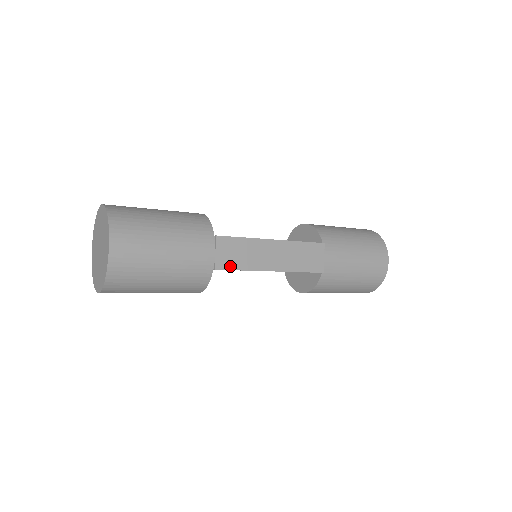
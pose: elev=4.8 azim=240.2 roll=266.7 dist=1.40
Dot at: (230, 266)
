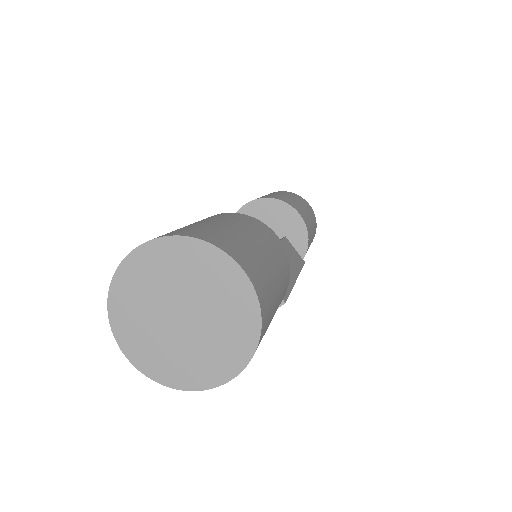
Dot at: occluded
